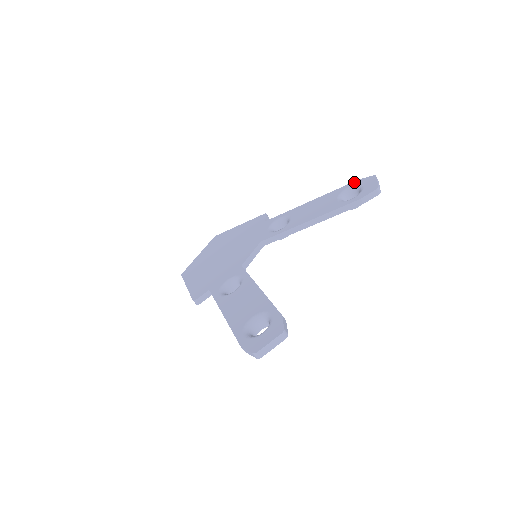
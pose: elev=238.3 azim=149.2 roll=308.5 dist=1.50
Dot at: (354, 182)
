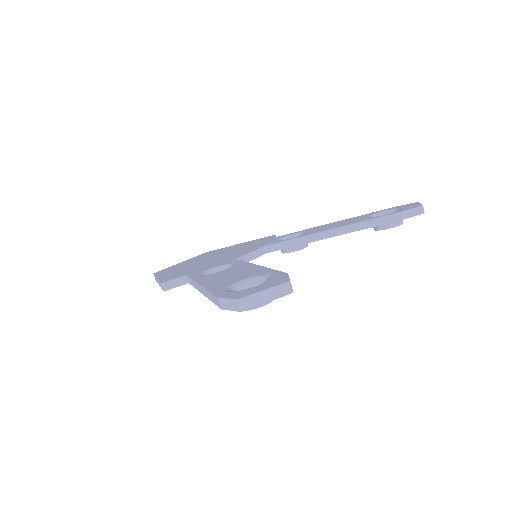
Dot at: (390, 208)
